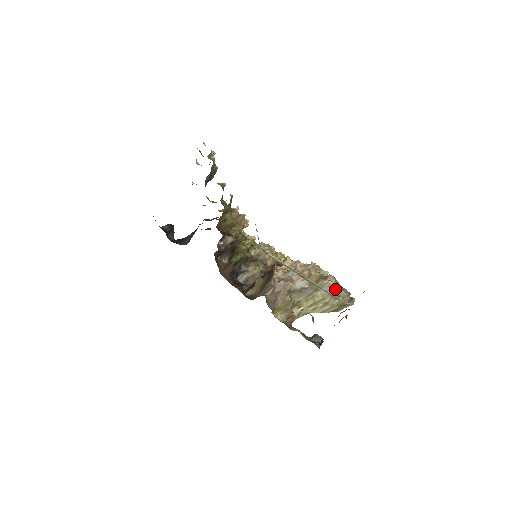
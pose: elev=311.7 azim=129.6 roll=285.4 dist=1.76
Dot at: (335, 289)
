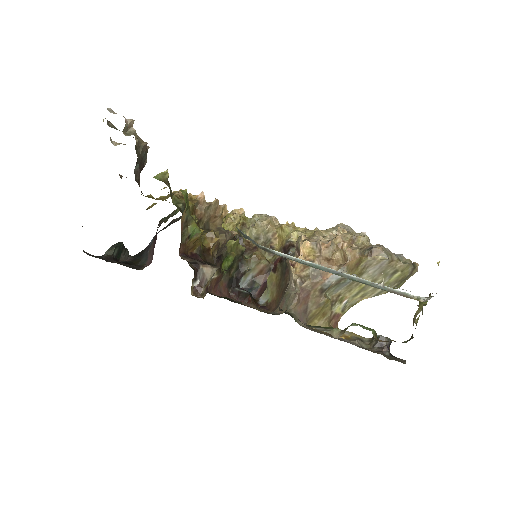
Dot at: (388, 264)
